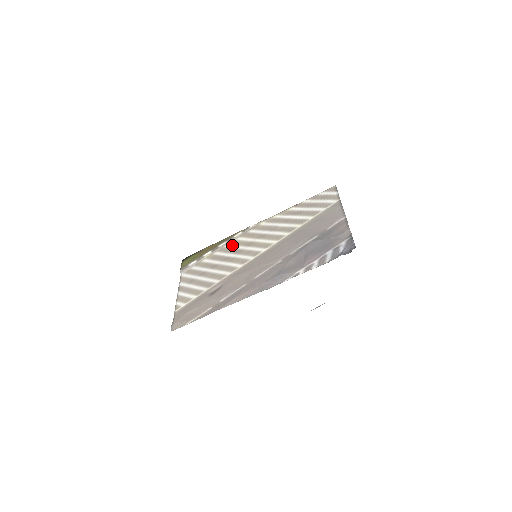
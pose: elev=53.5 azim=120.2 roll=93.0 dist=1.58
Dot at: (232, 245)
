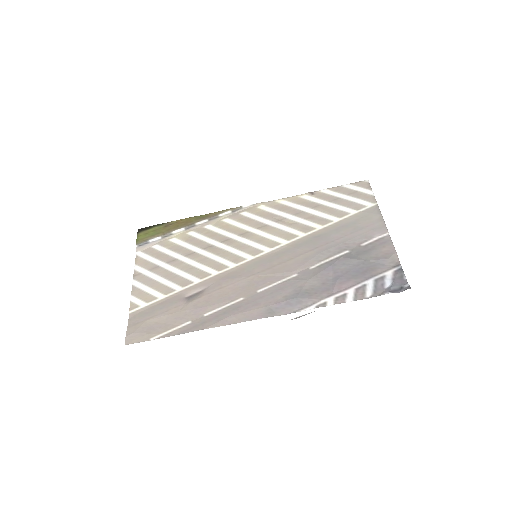
Dot at: (217, 227)
